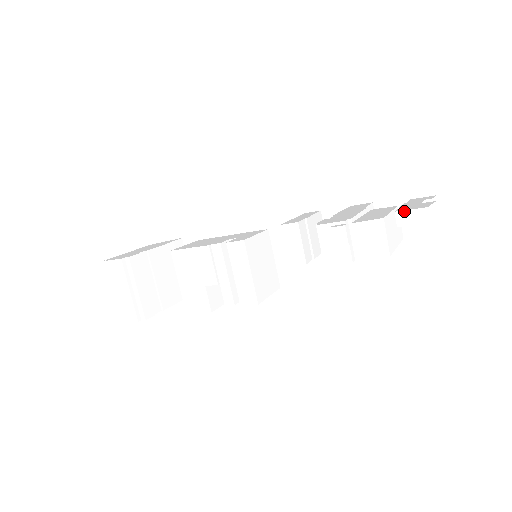
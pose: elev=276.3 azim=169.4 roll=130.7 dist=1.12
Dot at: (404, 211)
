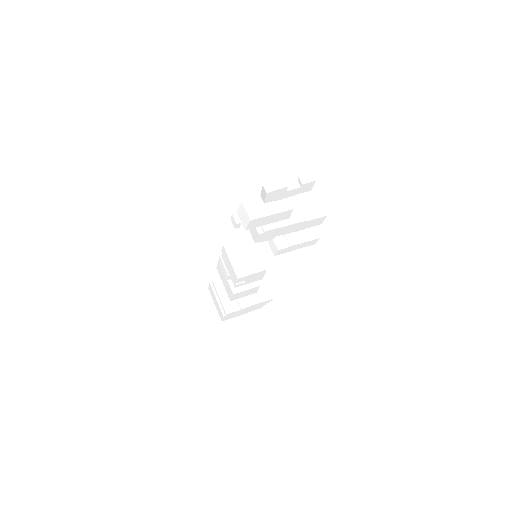
Dot at: (261, 193)
